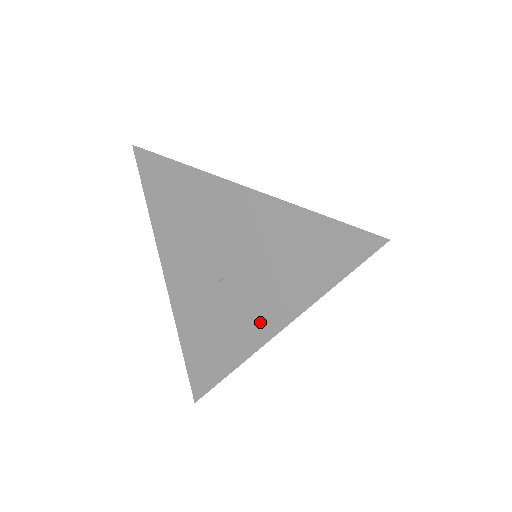
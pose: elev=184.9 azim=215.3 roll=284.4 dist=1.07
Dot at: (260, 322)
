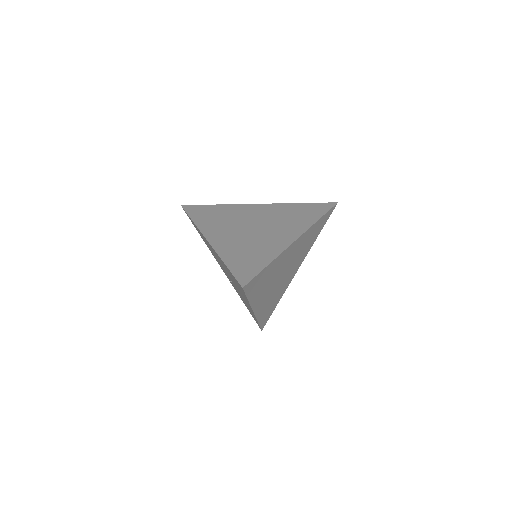
Dot at: (248, 305)
